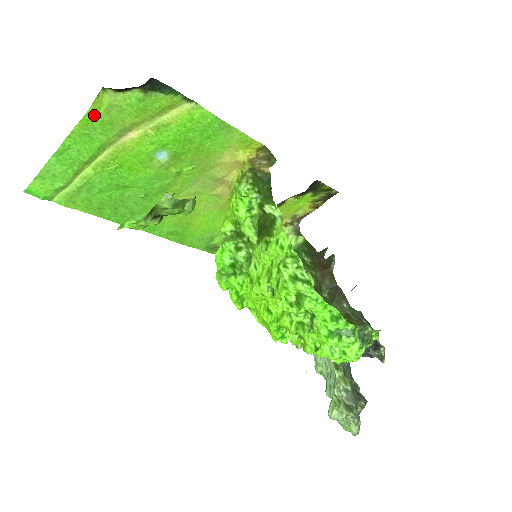
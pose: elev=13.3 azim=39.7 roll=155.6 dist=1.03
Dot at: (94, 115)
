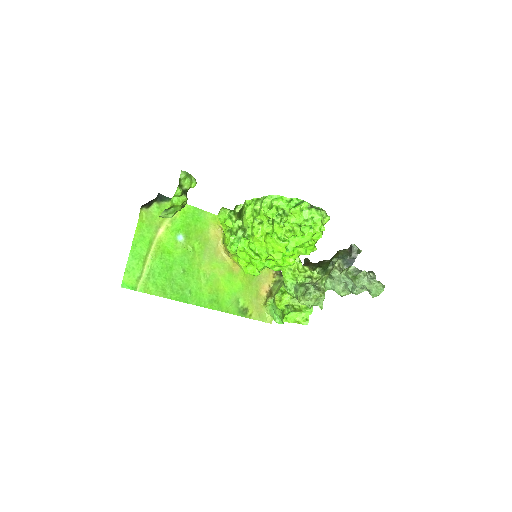
Dot at: (141, 222)
